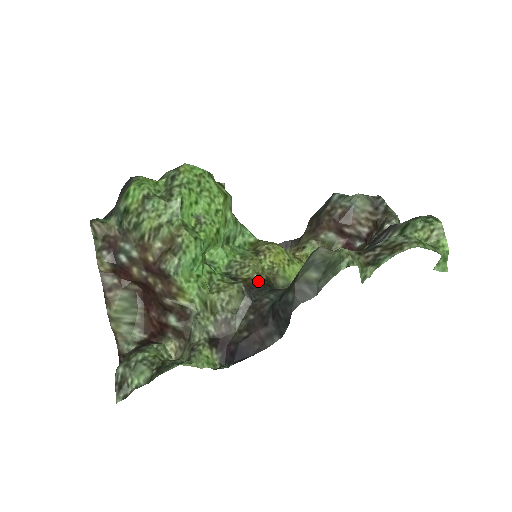
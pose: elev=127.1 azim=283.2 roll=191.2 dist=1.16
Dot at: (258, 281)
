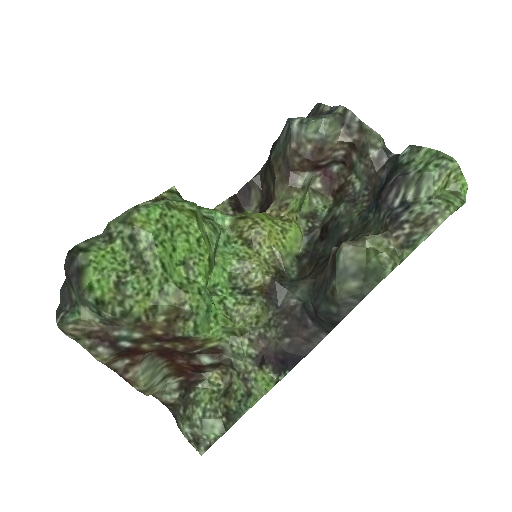
Dot at: (272, 282)
